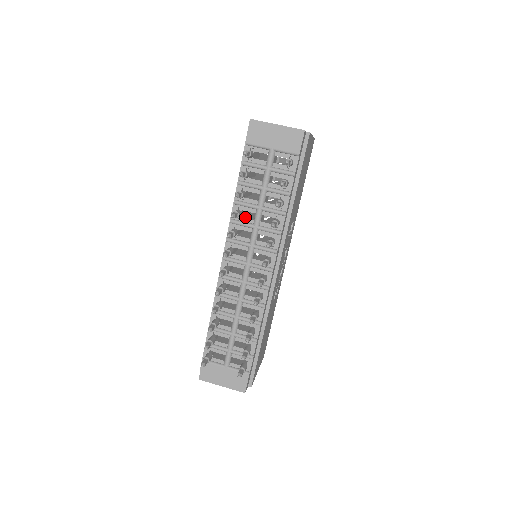
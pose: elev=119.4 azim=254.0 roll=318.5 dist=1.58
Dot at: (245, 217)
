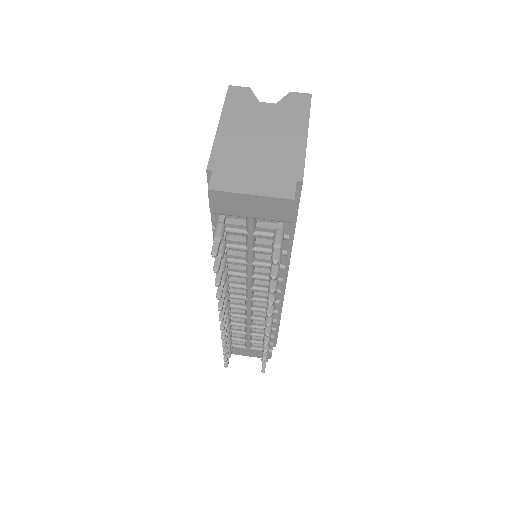
Dot at: (233, 266)
